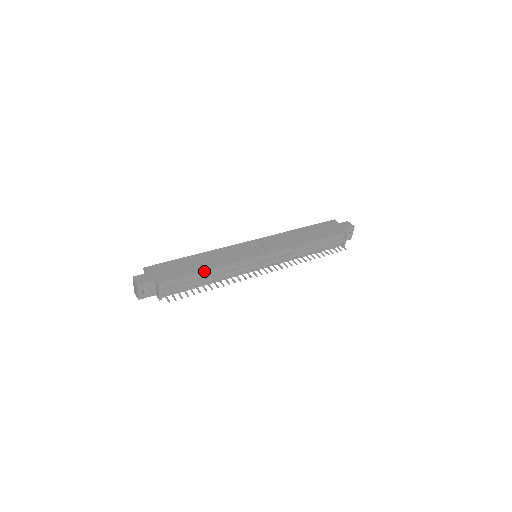
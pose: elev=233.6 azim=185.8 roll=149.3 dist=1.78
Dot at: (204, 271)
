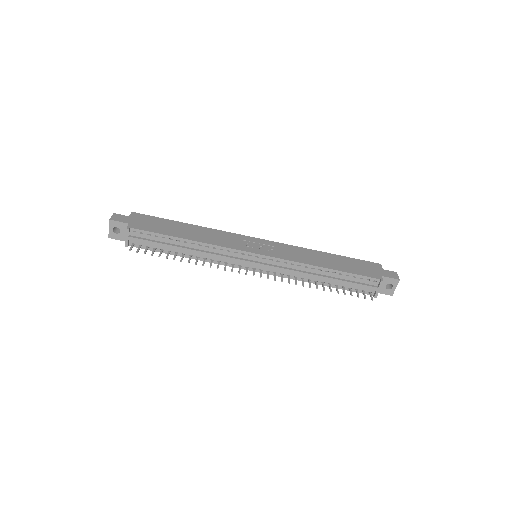
Dot at: (181, 238)
